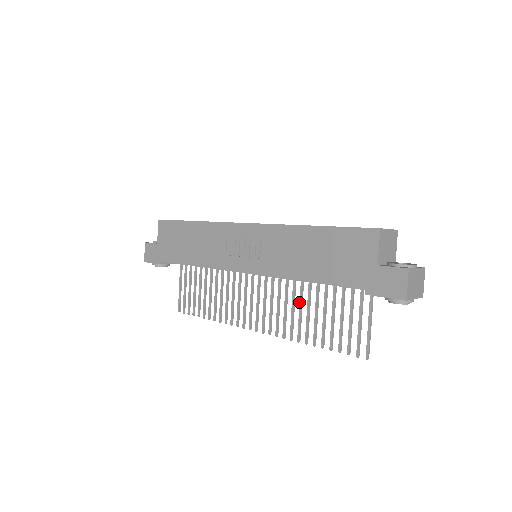
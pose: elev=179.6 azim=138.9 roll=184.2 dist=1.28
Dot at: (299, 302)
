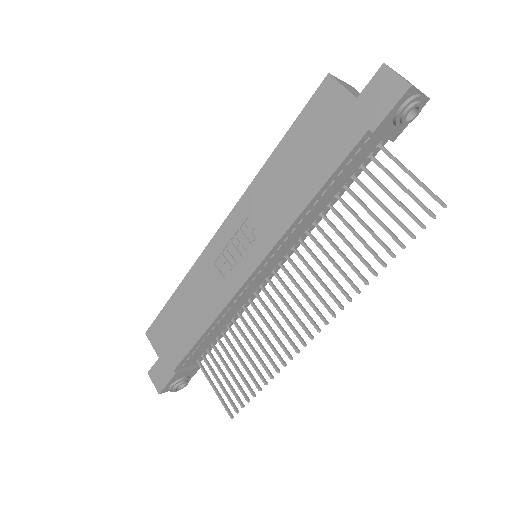
Dot at: occluded
